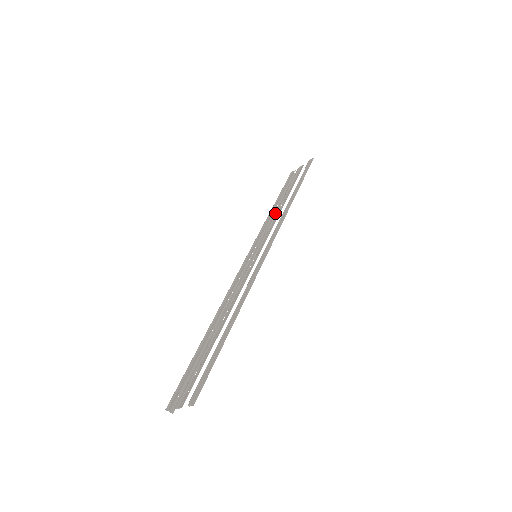
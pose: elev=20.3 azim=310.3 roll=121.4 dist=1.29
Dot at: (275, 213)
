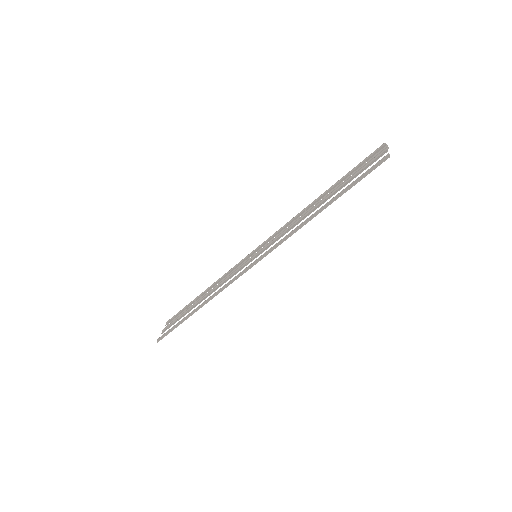
Dot at: (307, 212)
